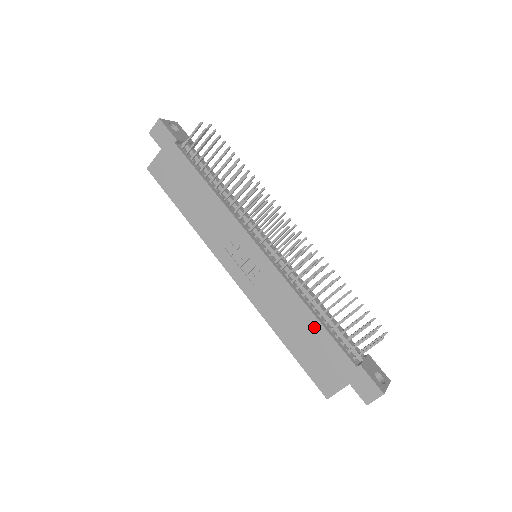
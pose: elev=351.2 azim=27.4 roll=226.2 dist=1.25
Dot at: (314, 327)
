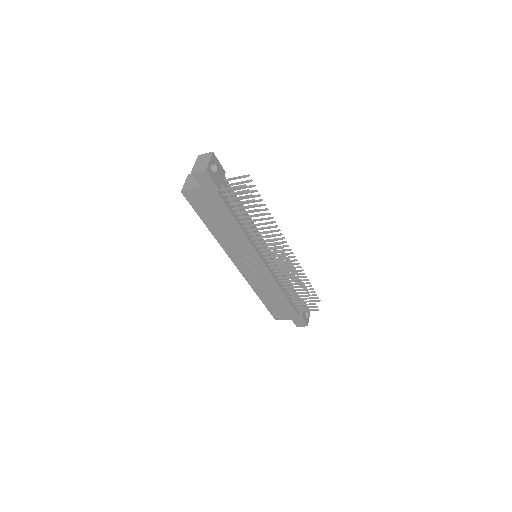
Dot at: (283, 300)
